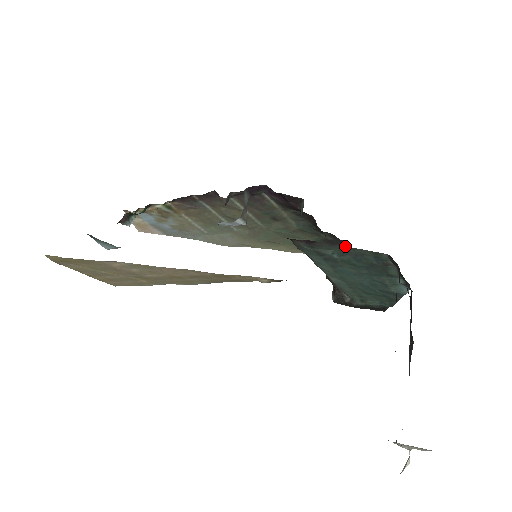
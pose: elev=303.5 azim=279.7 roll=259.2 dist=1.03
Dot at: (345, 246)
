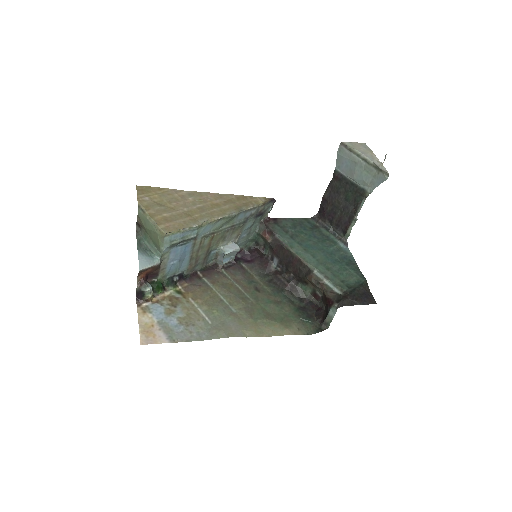
Dot at: (291, 218)
